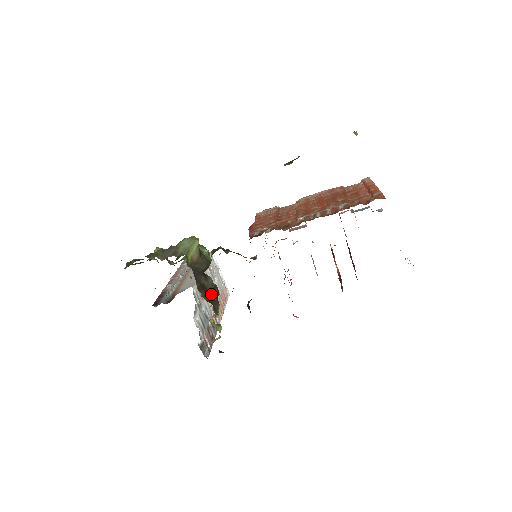
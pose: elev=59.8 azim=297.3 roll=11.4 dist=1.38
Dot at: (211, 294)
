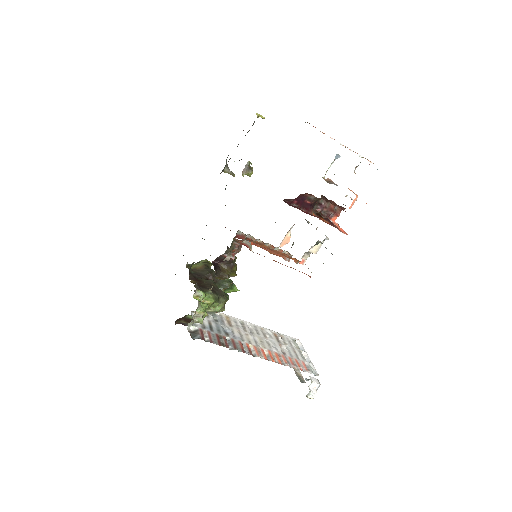
Dot at: (205, 285)
